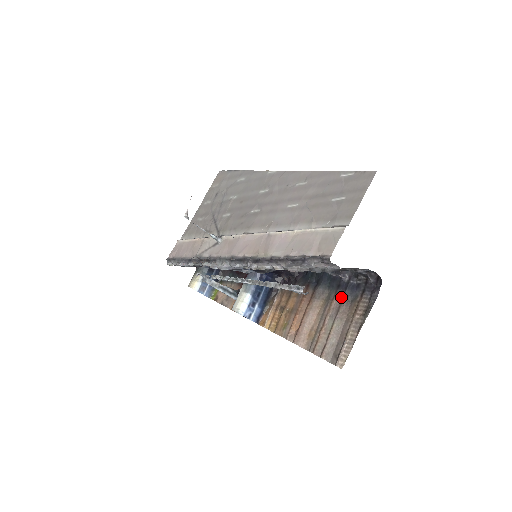
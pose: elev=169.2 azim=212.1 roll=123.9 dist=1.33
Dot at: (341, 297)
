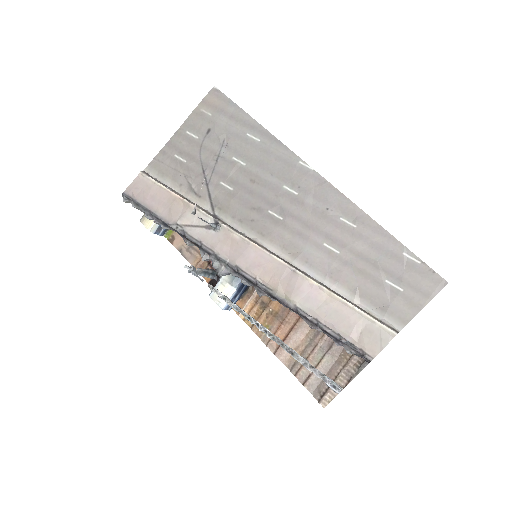
Dot at: occluded
